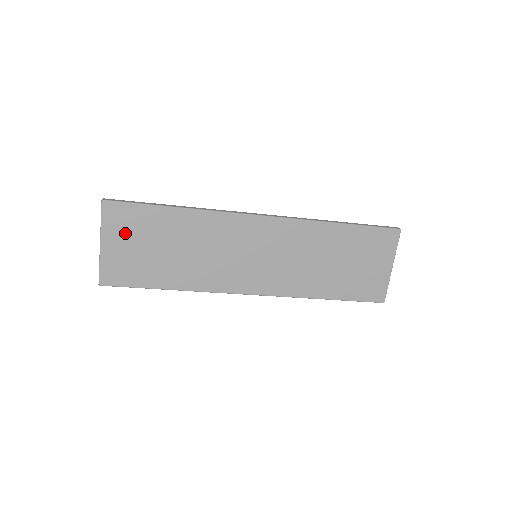
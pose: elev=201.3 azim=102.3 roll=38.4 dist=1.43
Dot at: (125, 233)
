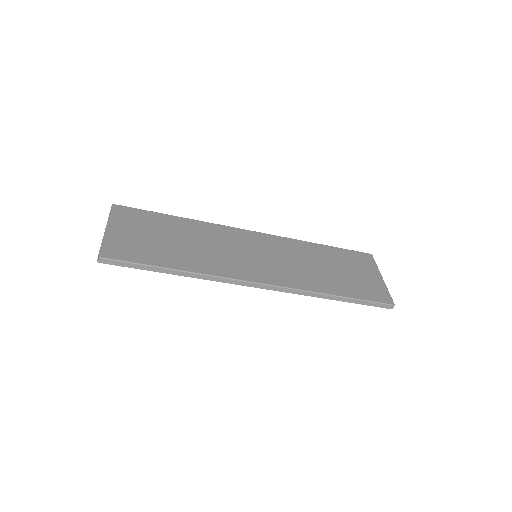
Dot at: (131, 225)
